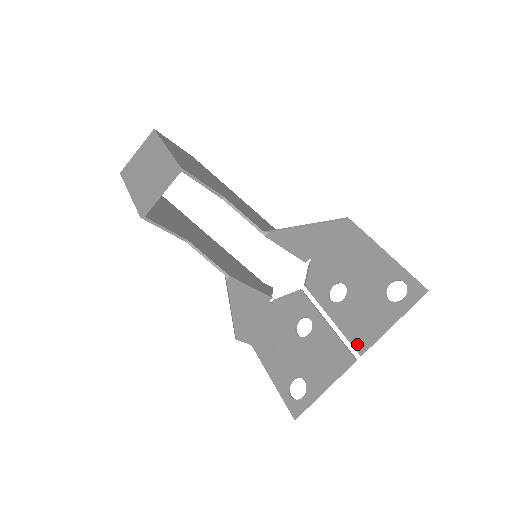
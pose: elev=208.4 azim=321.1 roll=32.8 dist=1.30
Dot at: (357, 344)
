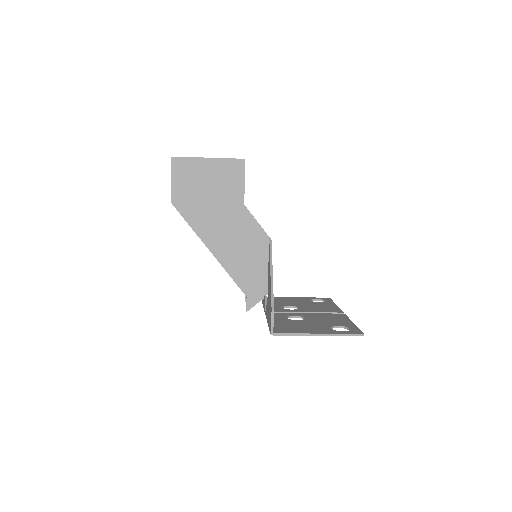
Dot at: (335, 311)
